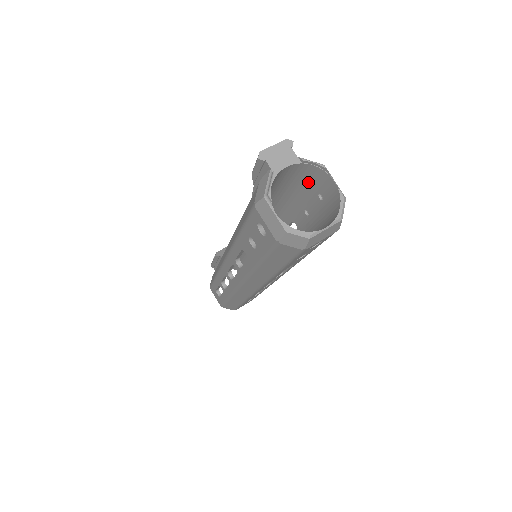
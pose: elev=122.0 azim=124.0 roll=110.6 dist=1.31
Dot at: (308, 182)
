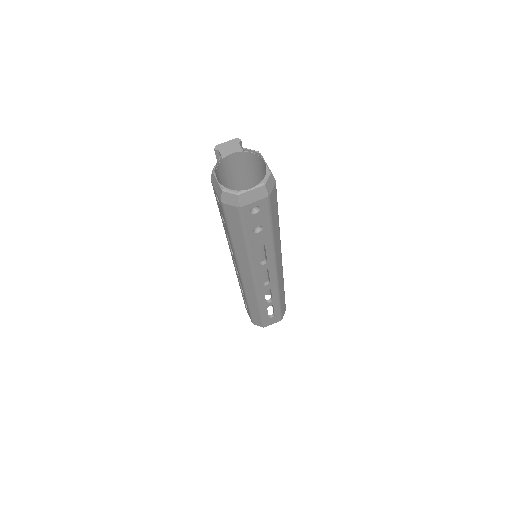
Dot at: (258, 170)
